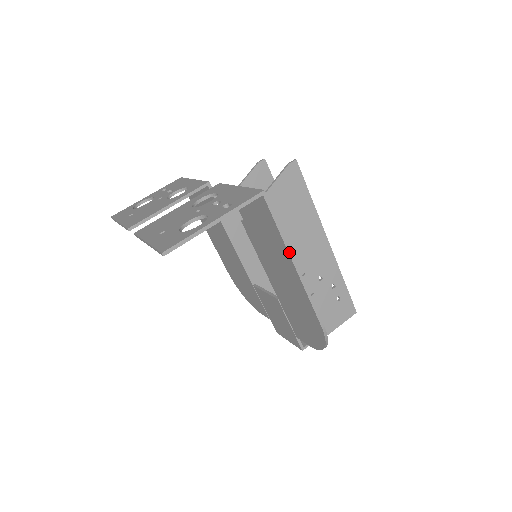
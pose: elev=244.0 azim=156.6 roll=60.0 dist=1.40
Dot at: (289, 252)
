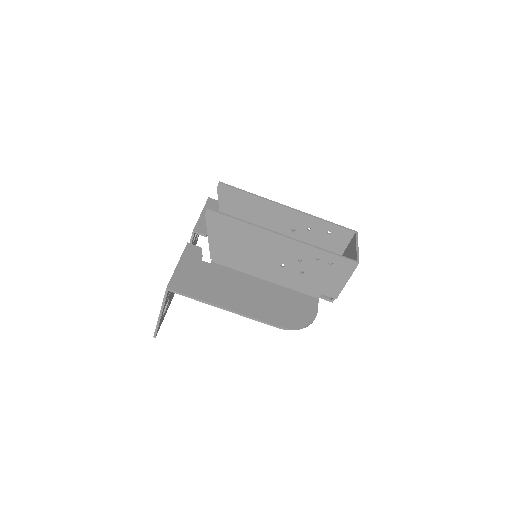
Dot at: (213, 305)
